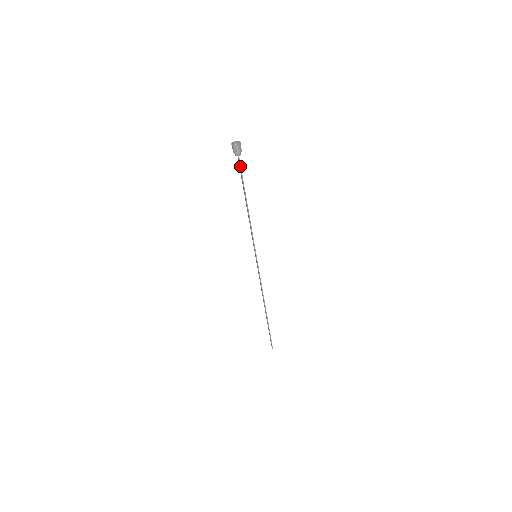
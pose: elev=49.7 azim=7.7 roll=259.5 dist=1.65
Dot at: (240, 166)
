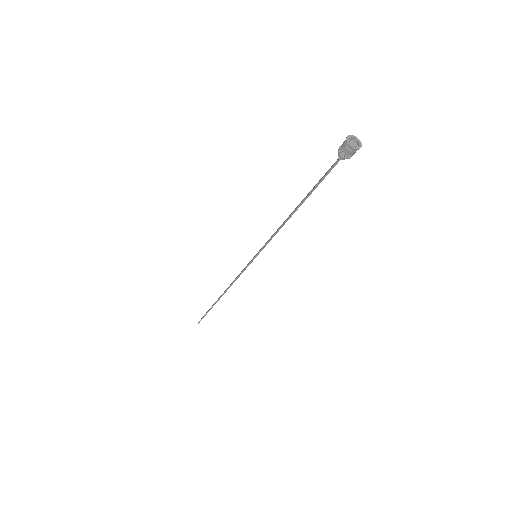
Dot at: (330, 170)
